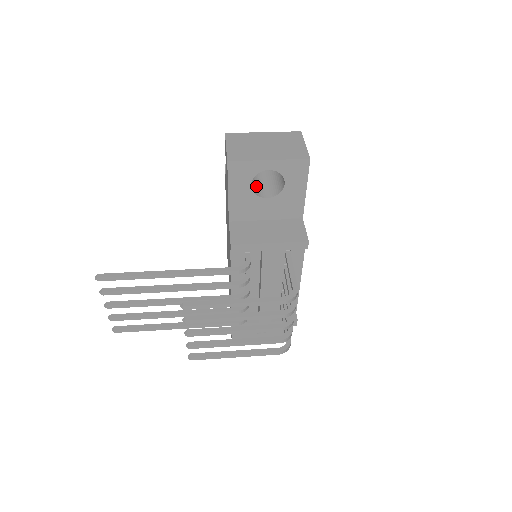
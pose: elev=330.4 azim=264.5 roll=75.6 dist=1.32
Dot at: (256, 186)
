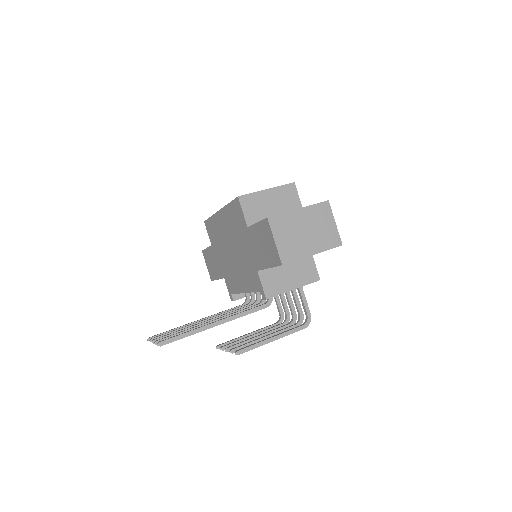
Dot at: occluded
